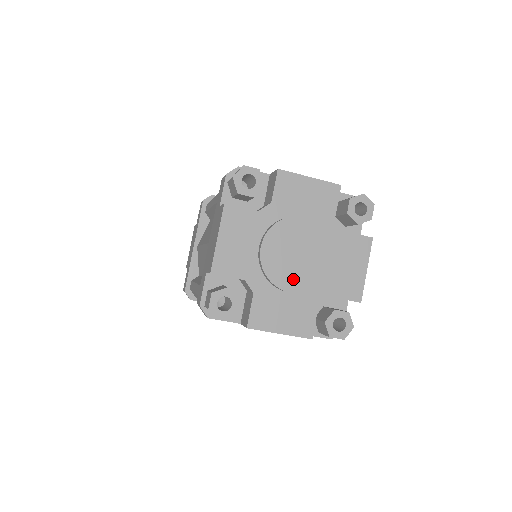
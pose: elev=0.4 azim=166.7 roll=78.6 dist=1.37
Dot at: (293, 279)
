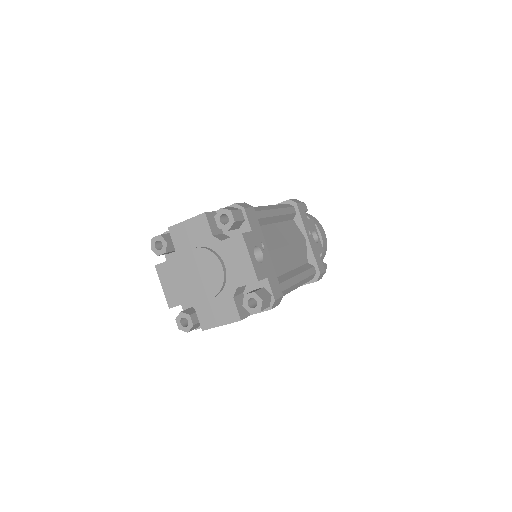
Dot at: (206, 290)
